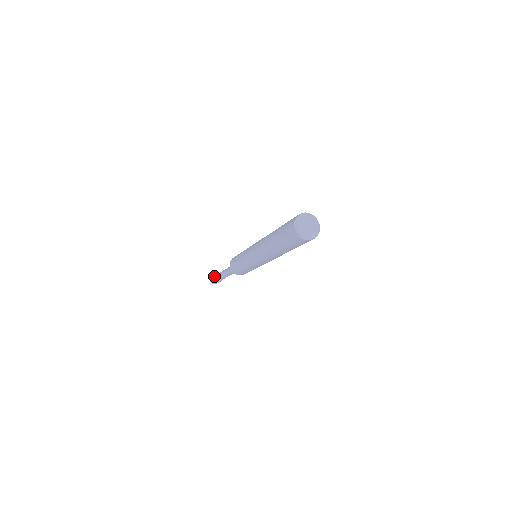
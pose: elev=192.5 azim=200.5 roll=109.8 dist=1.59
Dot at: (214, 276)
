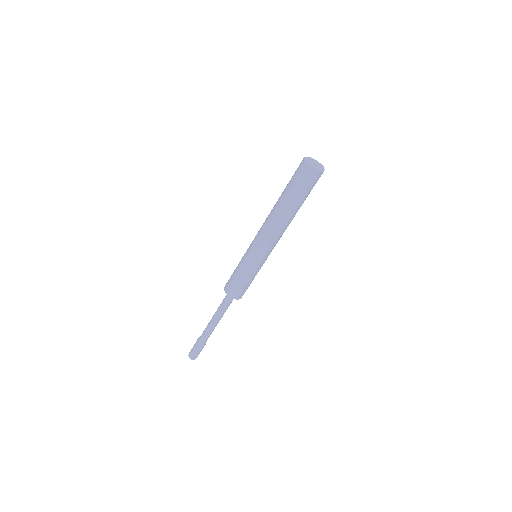
Dot at: (196, 341)
